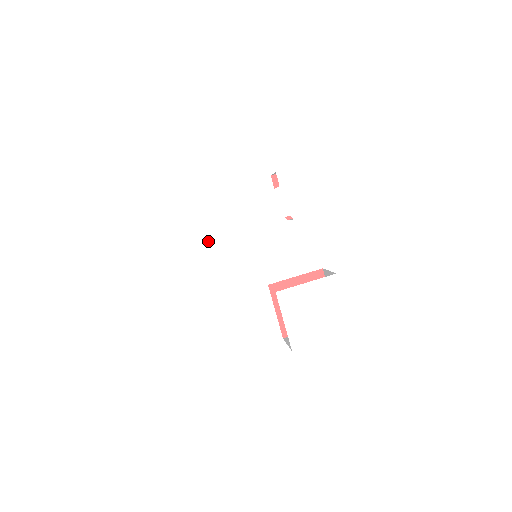
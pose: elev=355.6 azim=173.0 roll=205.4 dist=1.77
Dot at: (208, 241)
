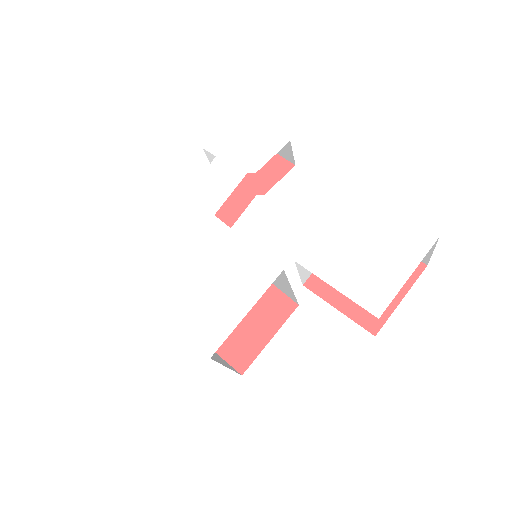
Dot at: (172, 264)
